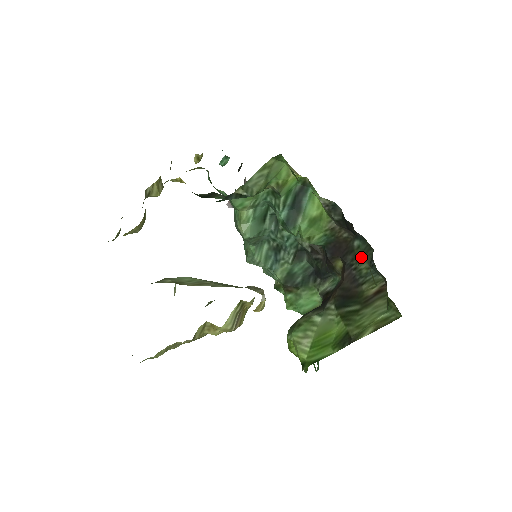
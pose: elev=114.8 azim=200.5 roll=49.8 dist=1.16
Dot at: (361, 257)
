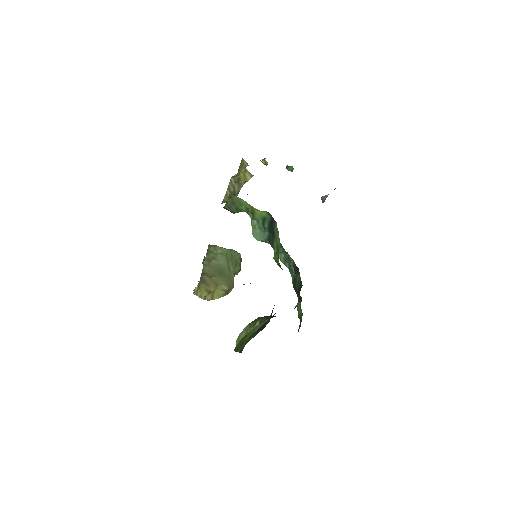
Dot at: occluded
